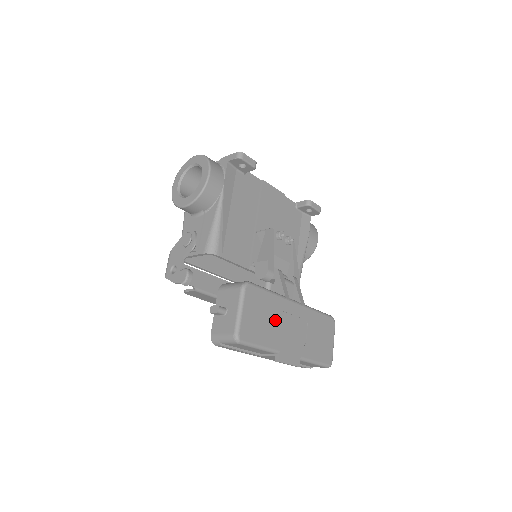
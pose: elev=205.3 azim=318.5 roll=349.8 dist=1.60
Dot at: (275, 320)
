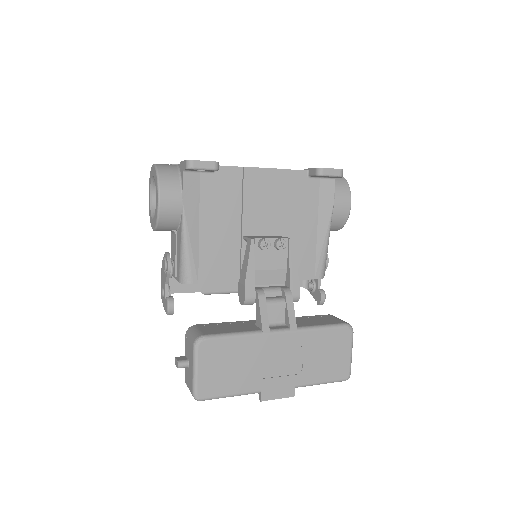
Dot at: (249, 362)
